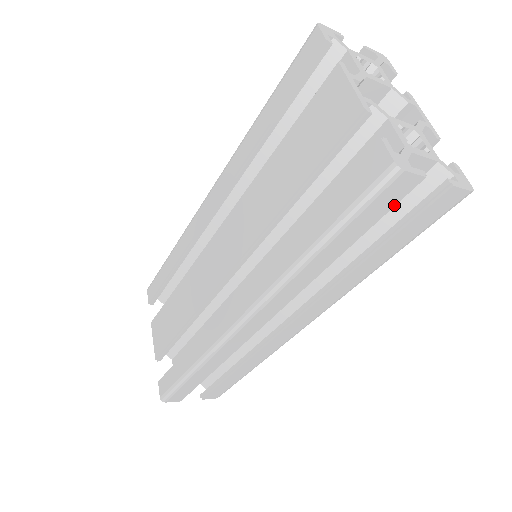
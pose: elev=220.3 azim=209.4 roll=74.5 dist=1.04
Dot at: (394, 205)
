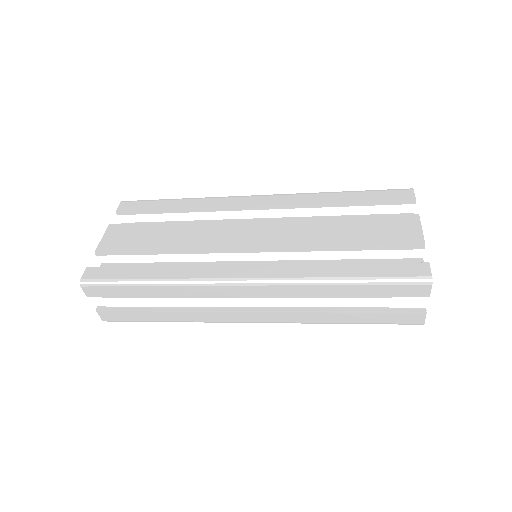
Dot at: (403, 296)
